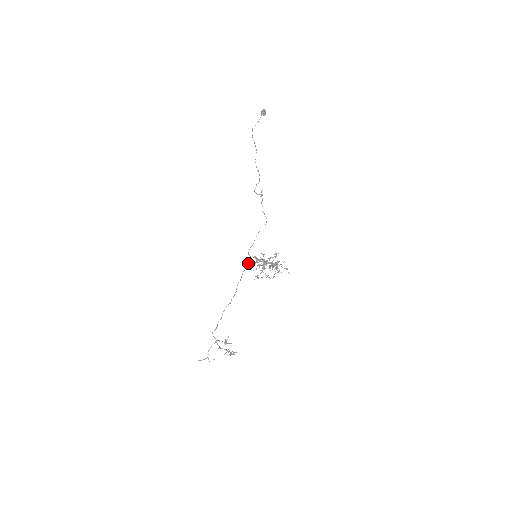
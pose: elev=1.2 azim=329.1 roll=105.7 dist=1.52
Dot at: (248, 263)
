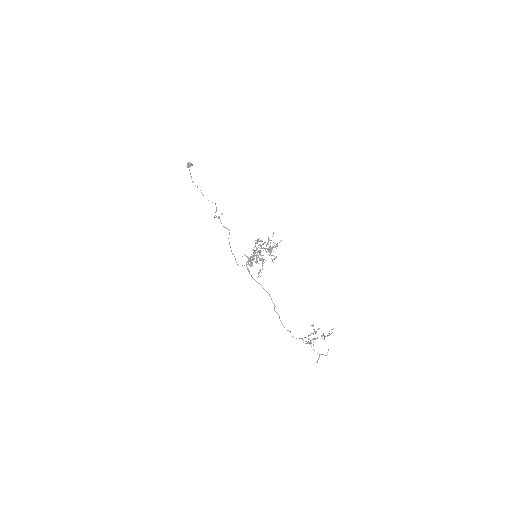
Dot at: (248, 271)
